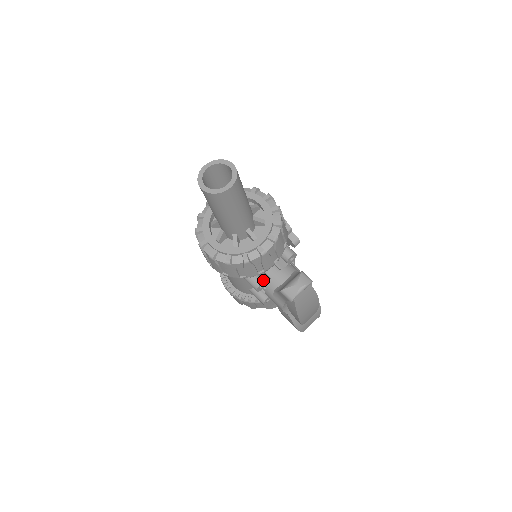
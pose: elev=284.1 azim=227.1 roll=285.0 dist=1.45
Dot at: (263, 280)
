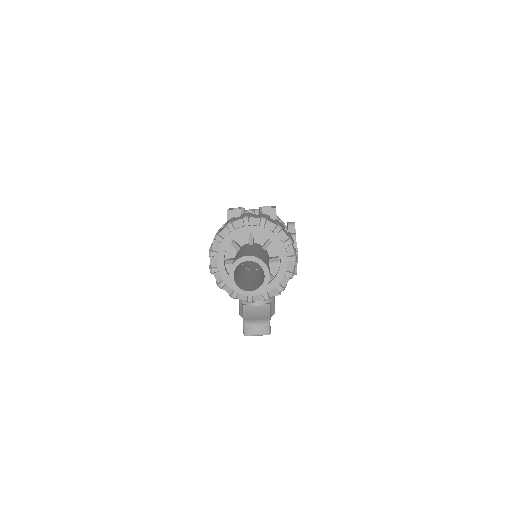
Dot at: occluded
